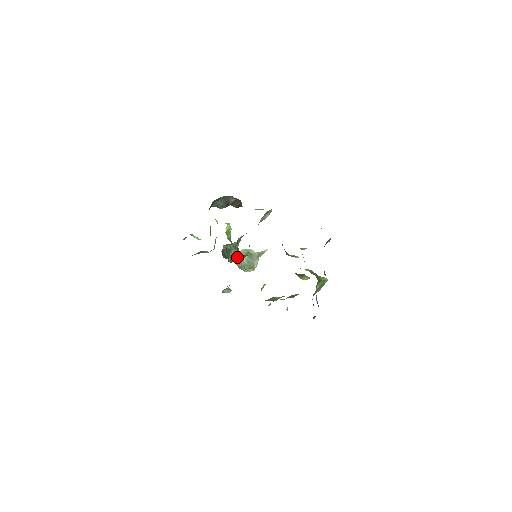
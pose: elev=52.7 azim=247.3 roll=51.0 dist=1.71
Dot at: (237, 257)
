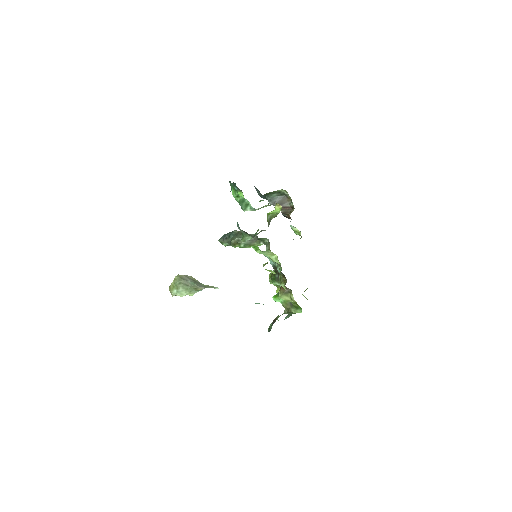
Dot at: (248, 240)
